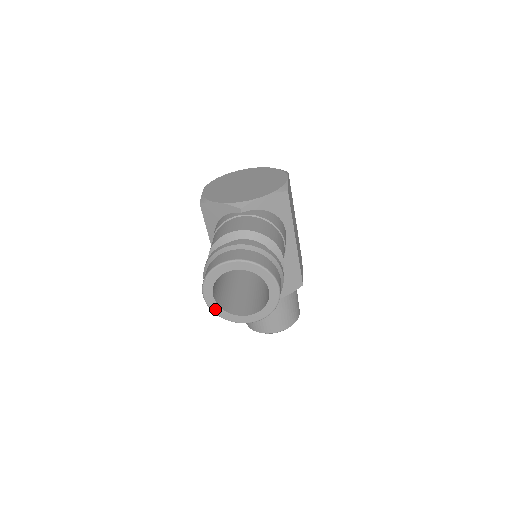
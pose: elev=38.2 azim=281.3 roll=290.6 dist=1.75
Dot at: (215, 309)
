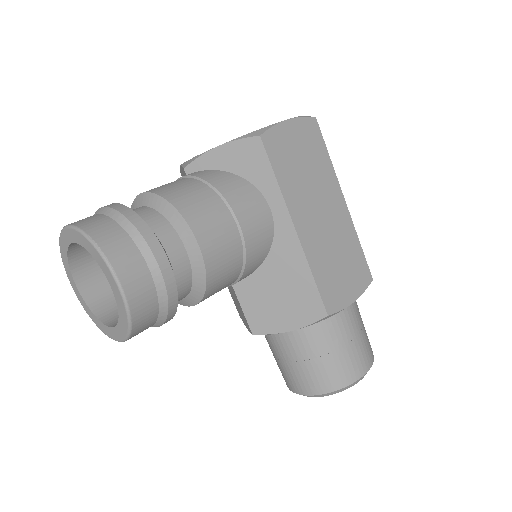
Dot at: (87, 310)
